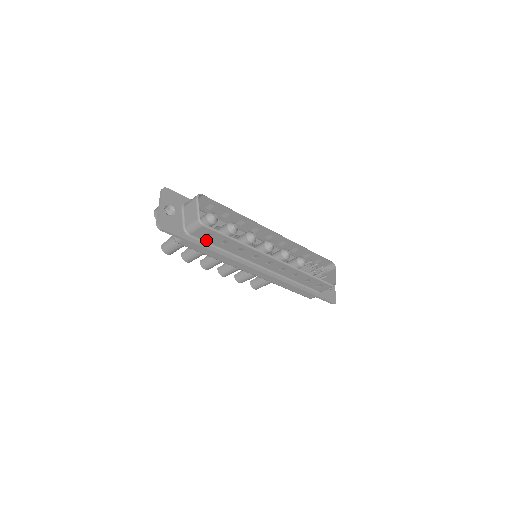
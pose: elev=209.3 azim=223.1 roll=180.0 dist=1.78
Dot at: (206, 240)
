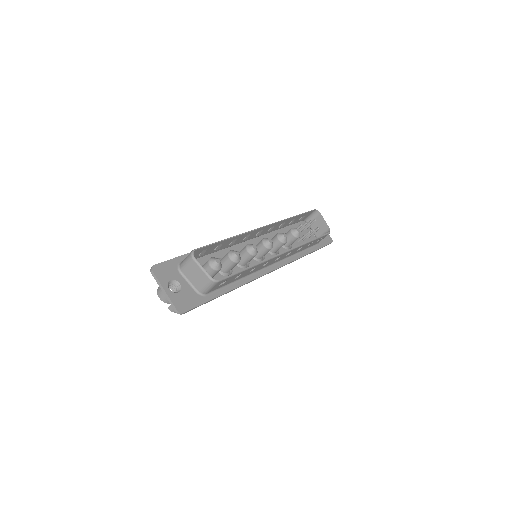
Dot at: (221, 286)
